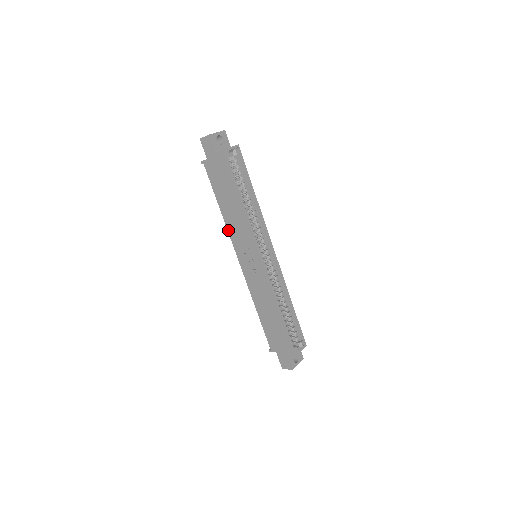
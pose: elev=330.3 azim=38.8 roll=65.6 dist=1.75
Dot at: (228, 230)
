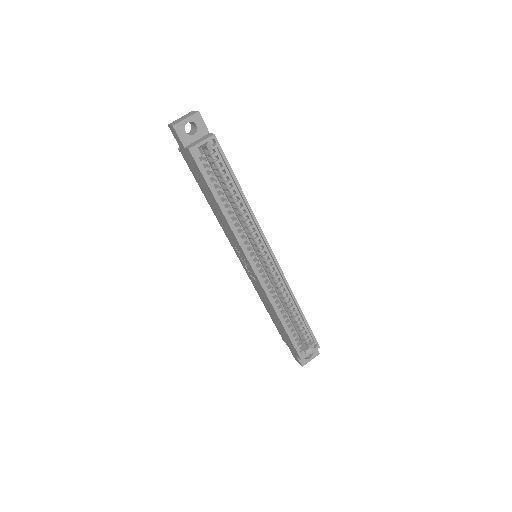
Dot at: (221, 226)
